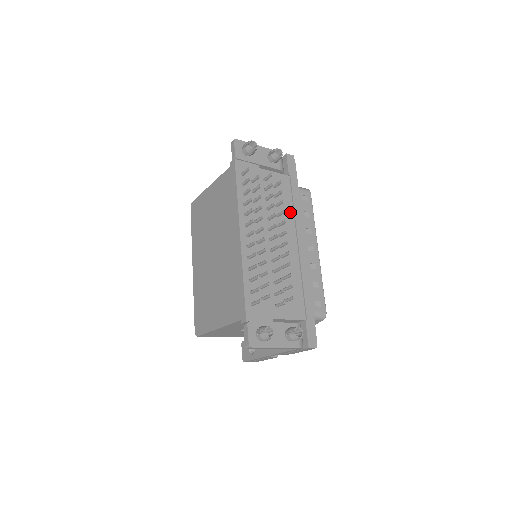
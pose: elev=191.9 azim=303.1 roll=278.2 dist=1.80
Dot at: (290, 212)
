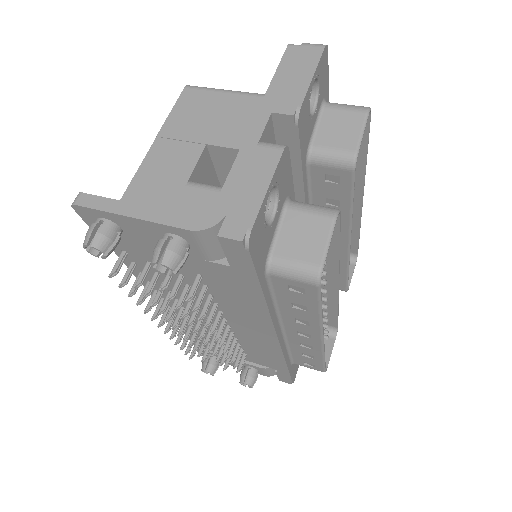
Dot at: (245, 306)
